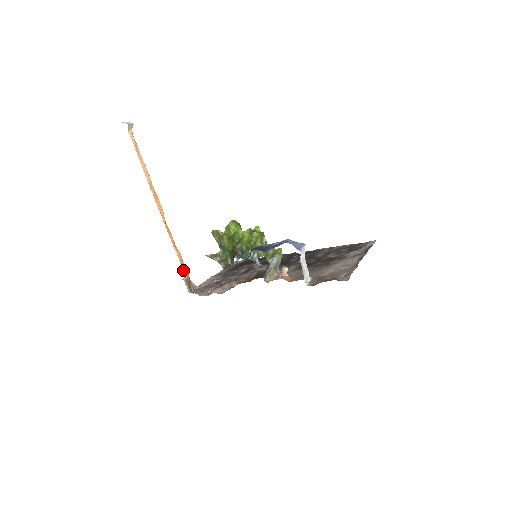
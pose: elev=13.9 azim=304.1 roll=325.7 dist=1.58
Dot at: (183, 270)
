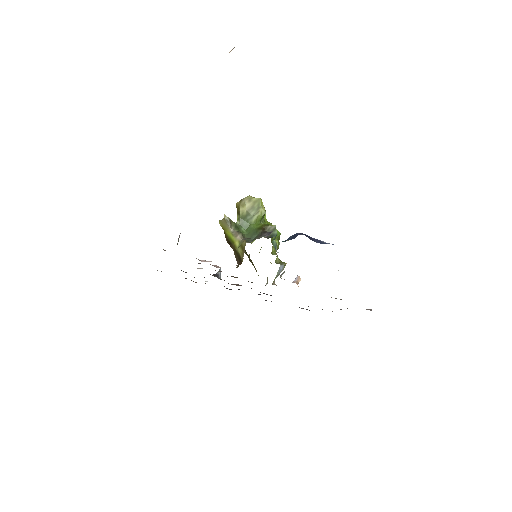
Dot at: occluded
